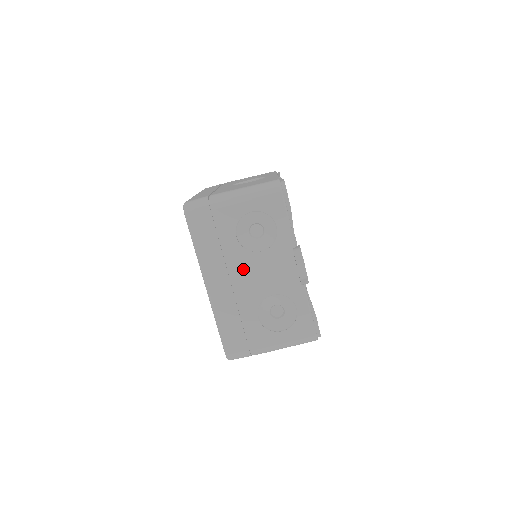
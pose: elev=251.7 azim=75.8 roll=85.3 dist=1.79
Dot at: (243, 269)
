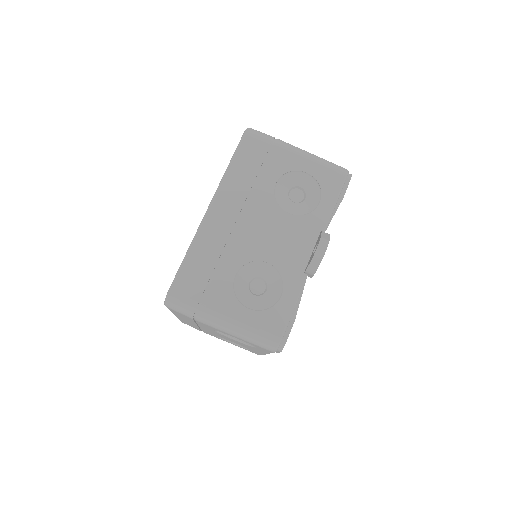
Dot at: (259, 216)
